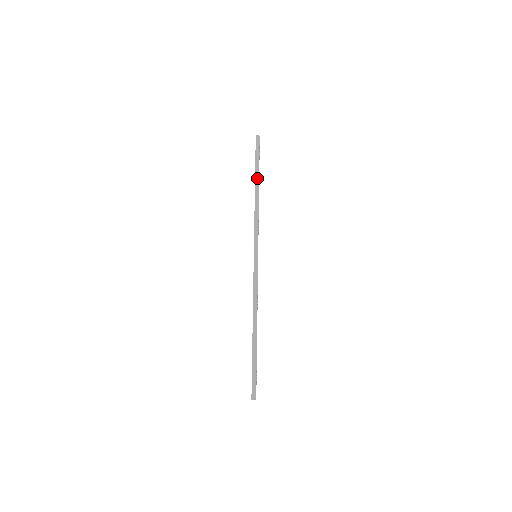
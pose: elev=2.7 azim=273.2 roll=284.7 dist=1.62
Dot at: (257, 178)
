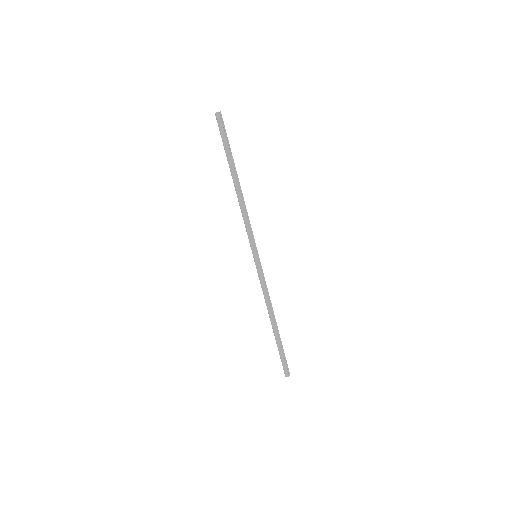
Dot at: (231, 171)
